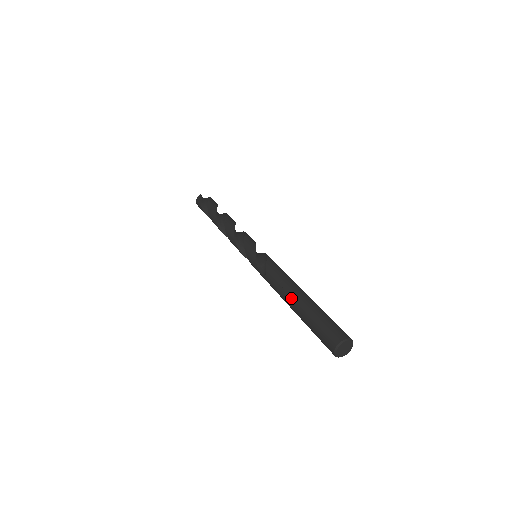
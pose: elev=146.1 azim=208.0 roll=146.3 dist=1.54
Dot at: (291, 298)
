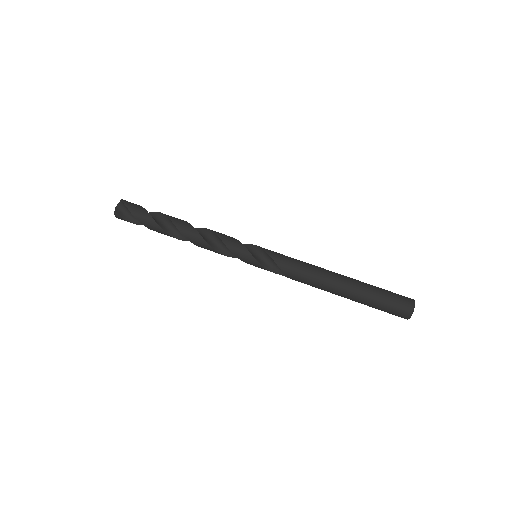
Dot at: (336, 294)
